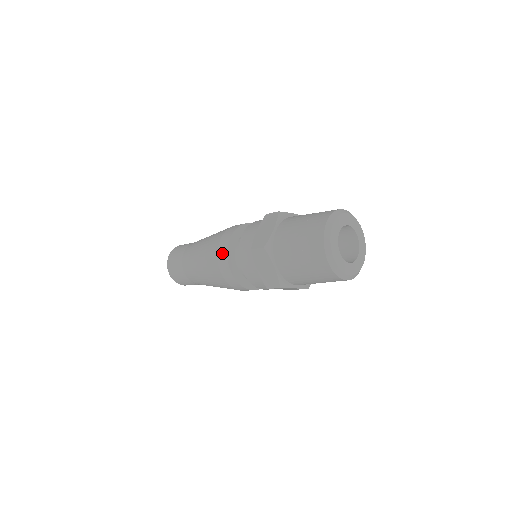
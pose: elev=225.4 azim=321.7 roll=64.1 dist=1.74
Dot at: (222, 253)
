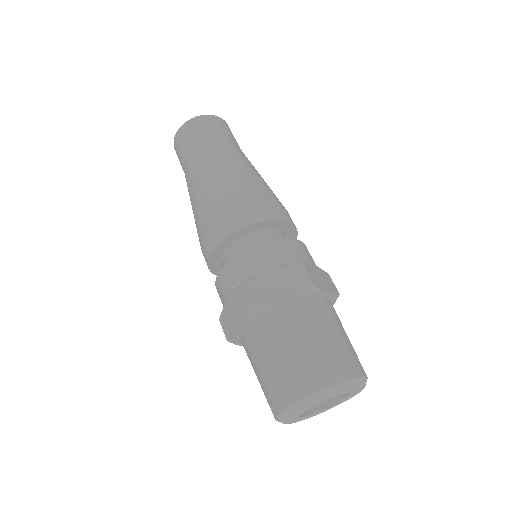
Dot at: (222, 228)
